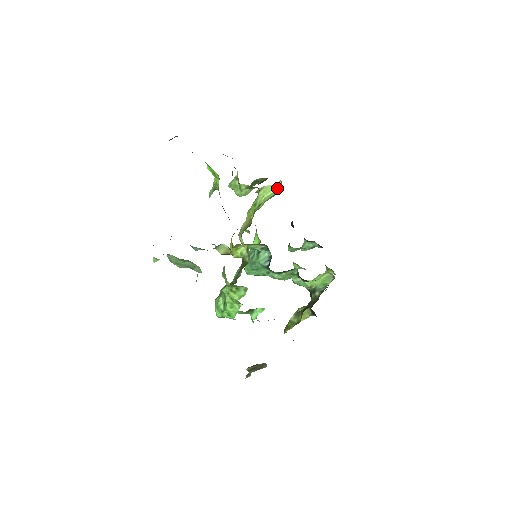
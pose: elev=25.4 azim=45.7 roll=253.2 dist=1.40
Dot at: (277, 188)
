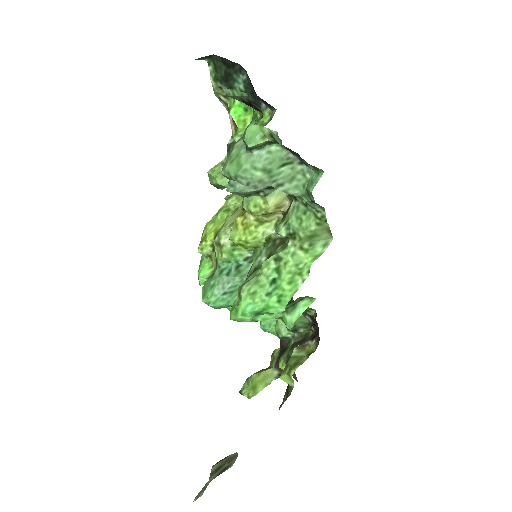
Dot at: occluded
